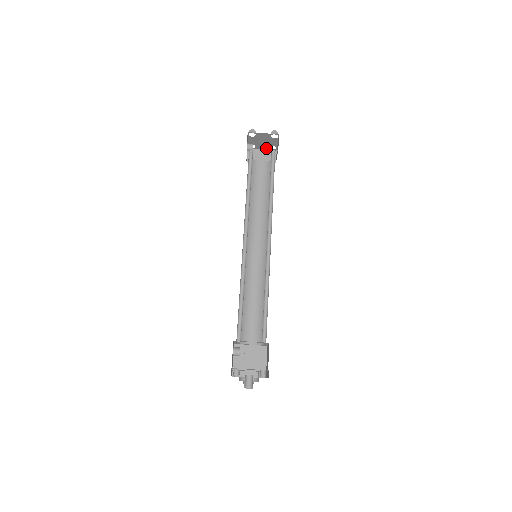
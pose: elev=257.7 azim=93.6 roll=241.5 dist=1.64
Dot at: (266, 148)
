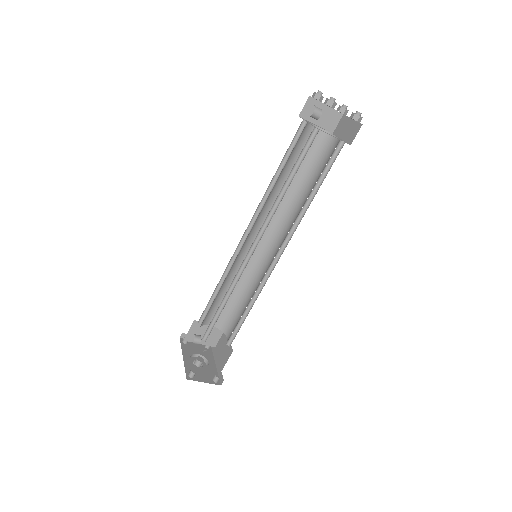
Dot at: occluded
